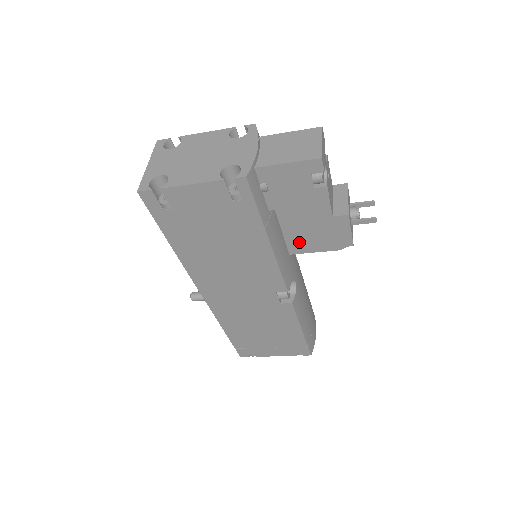
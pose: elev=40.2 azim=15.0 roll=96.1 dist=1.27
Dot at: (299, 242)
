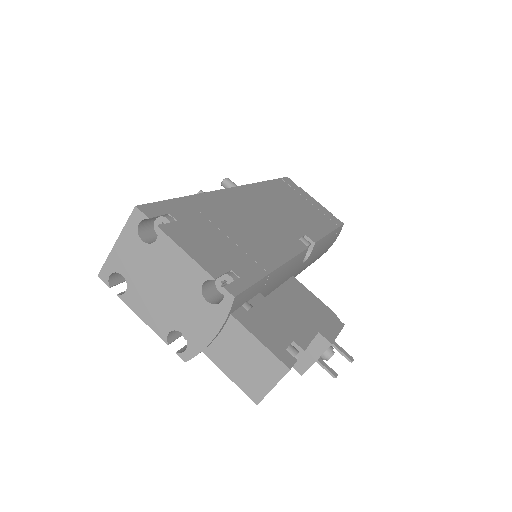
Dot at: occluded
